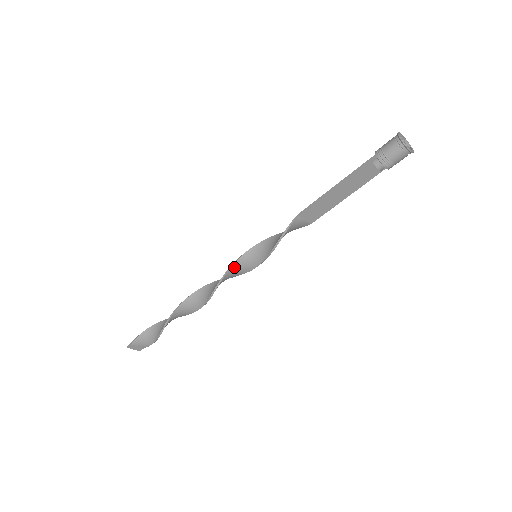
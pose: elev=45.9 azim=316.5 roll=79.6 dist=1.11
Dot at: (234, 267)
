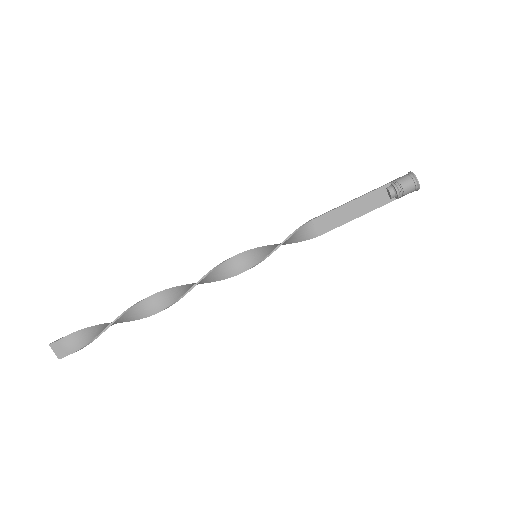
Dot at: (230, 262)
